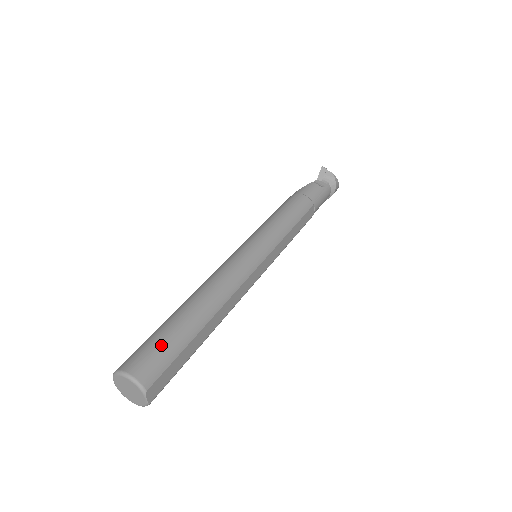
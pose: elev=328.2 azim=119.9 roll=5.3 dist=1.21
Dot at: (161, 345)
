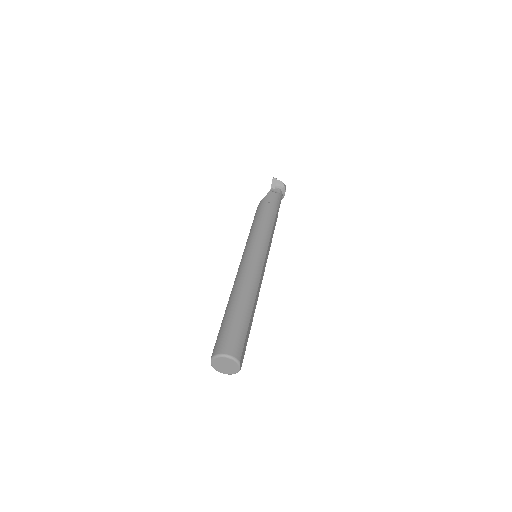
Dot at: (235, 331)
